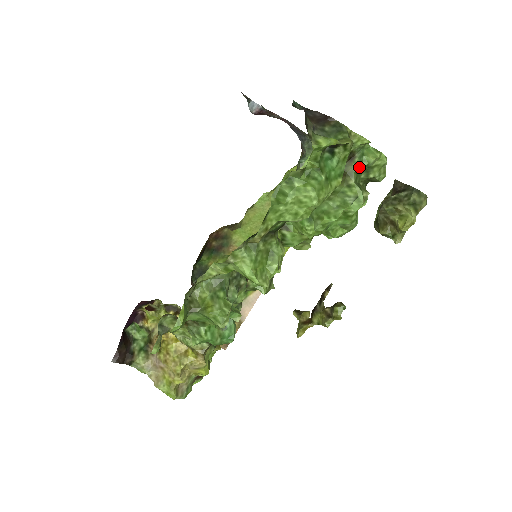
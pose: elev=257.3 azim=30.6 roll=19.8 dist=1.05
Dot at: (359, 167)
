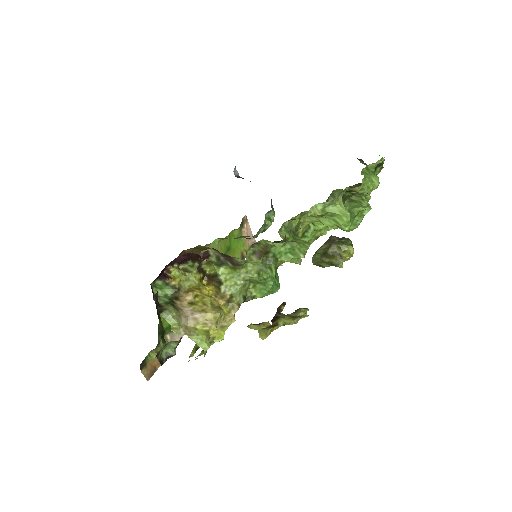
Dot at: (364, 194)
